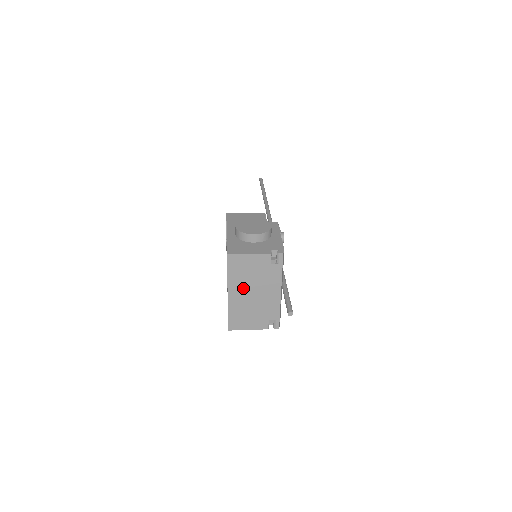
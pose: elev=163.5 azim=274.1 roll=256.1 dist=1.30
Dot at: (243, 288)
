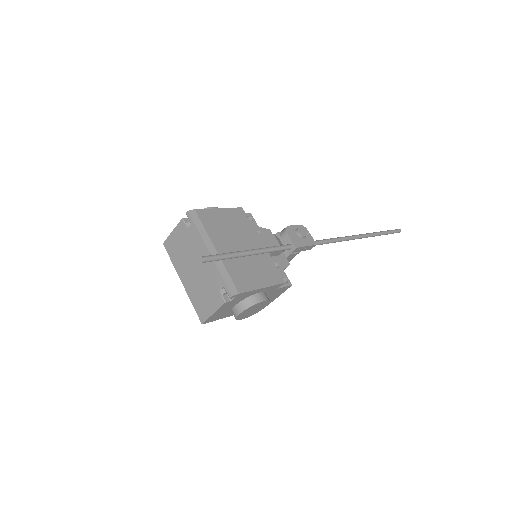
Dot at: (186, 268)
